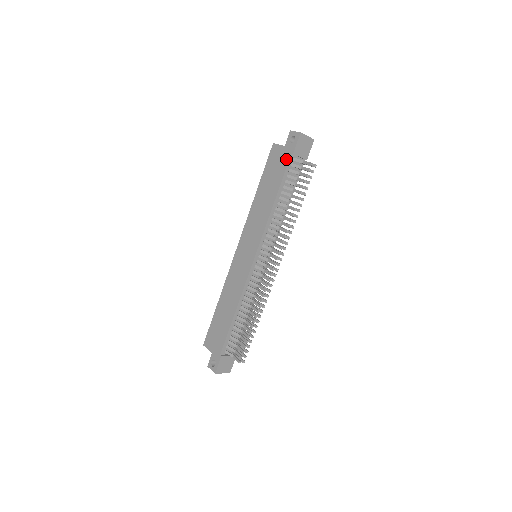
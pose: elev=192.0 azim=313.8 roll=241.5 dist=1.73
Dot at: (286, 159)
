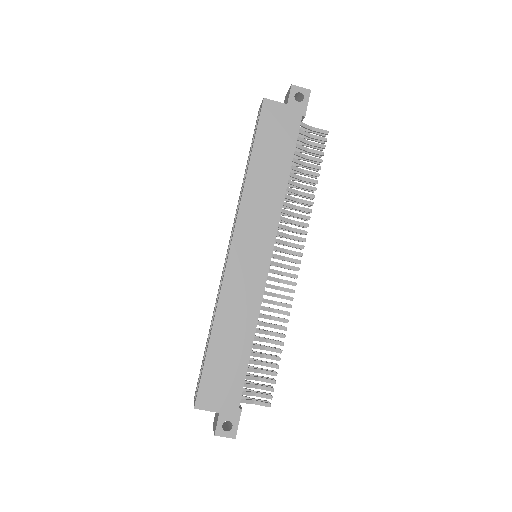
Dot at: (295, 123)
